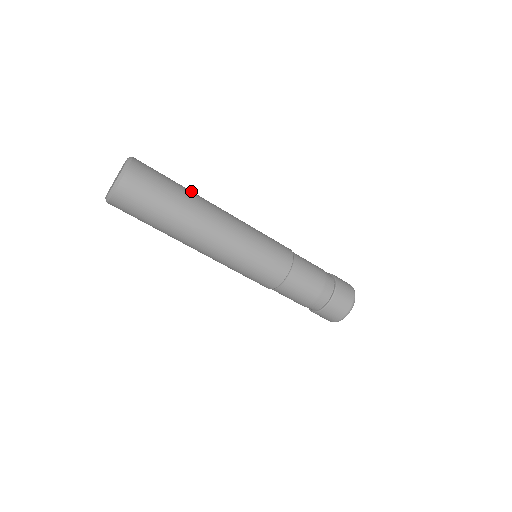
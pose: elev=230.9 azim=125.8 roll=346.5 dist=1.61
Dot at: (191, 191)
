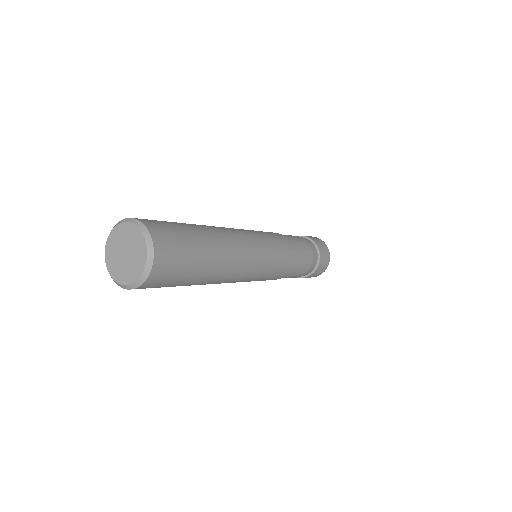
Dot at: (214, 264)
